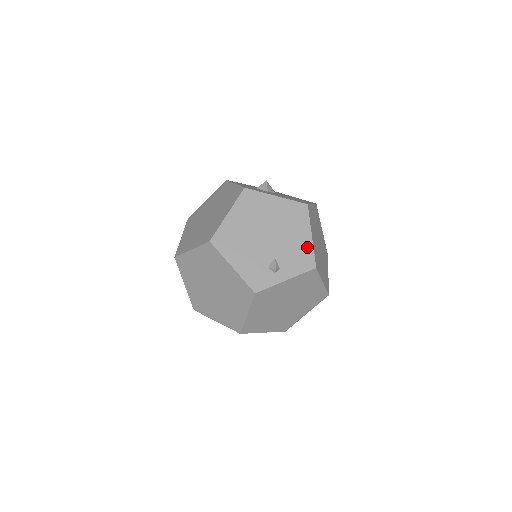
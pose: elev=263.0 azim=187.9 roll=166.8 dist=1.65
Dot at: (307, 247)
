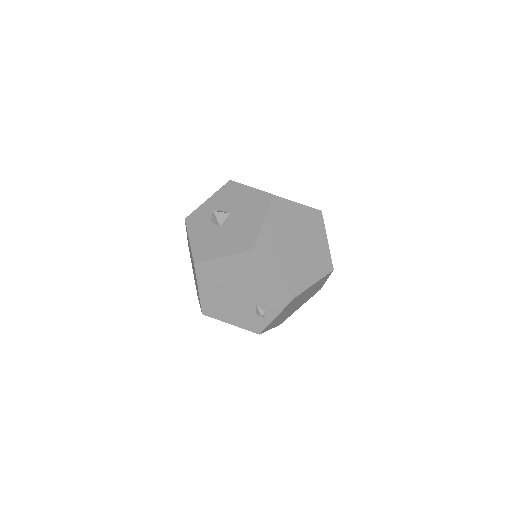
Dot at: (276, 286)
